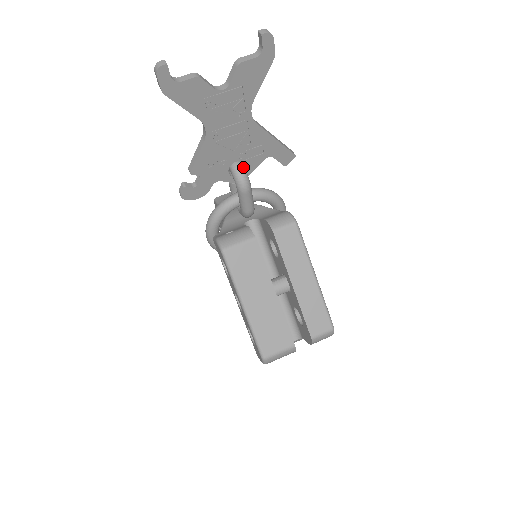
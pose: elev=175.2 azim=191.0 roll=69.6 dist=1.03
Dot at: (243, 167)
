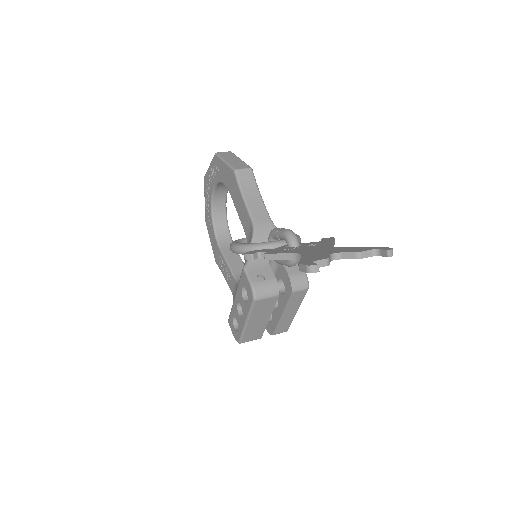
Dot at: occluded
